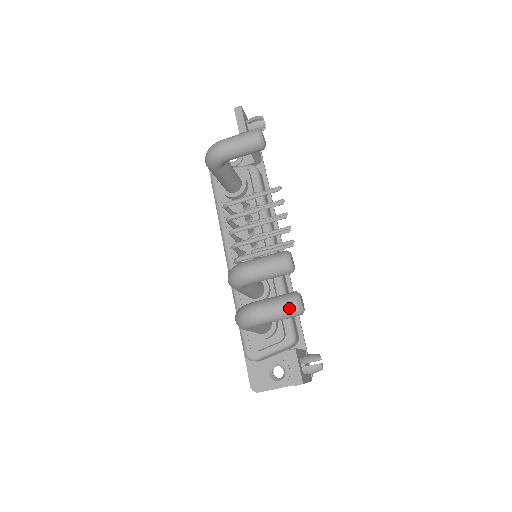
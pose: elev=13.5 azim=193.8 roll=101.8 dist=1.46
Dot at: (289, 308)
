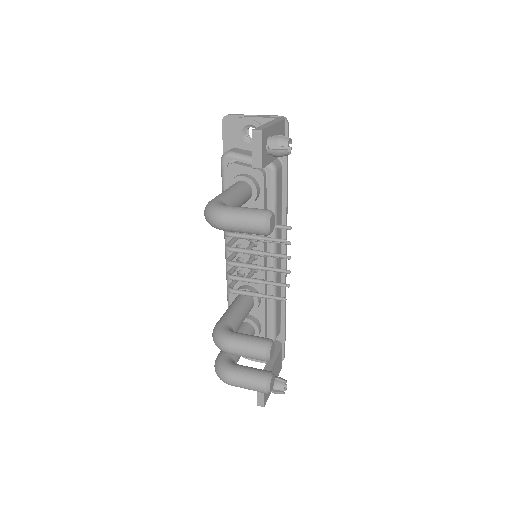
Dot at: (258, 390)
